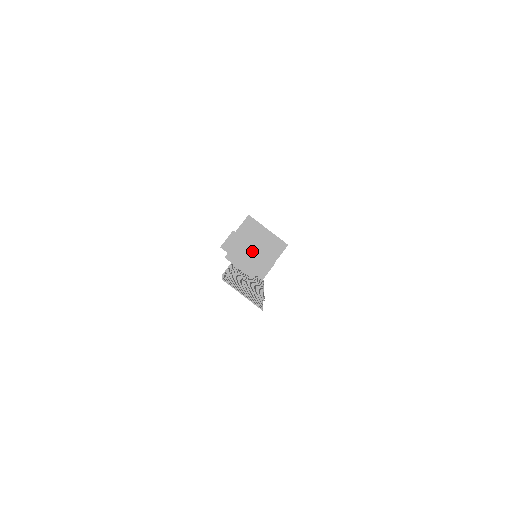
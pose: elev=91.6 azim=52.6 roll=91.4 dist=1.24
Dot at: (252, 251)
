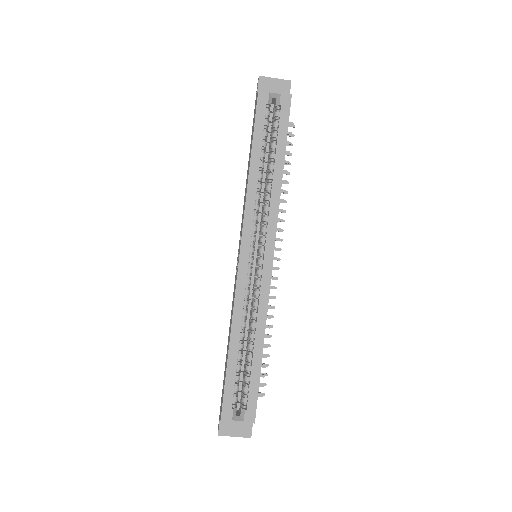
Dot at: (235, 436)
